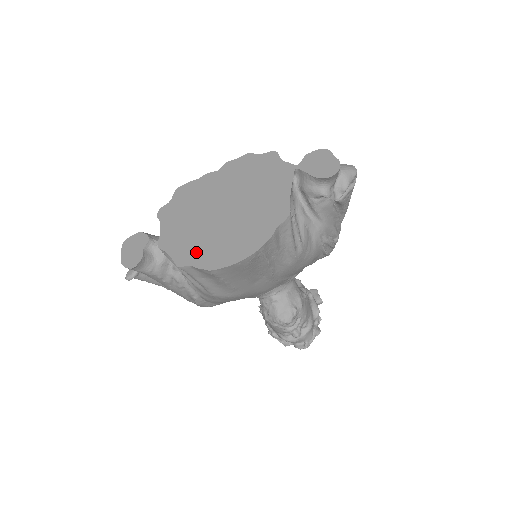
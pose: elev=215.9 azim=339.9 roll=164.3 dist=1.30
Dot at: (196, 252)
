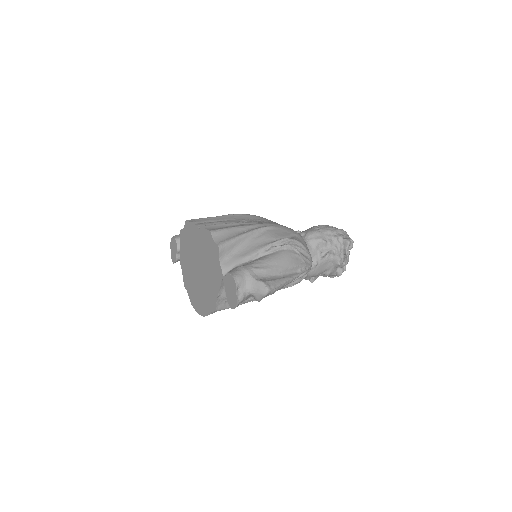
Dot at: (189, 285)
